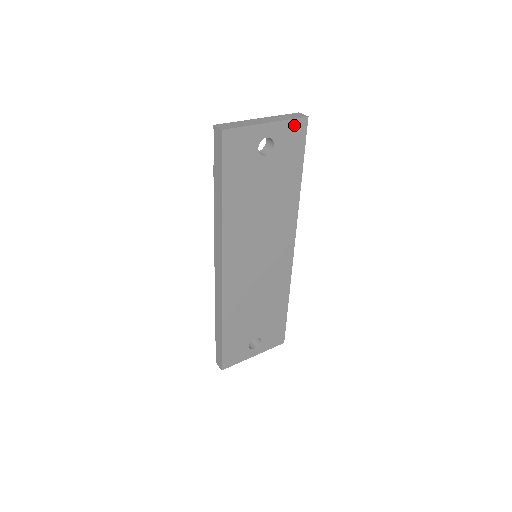
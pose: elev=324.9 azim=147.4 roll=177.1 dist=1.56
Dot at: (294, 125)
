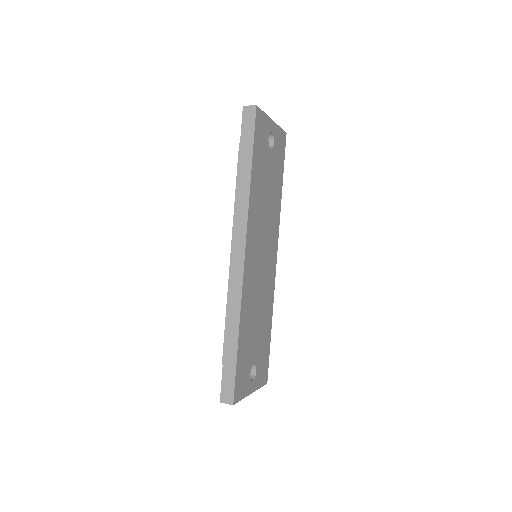
Dot at: (281, 134)
